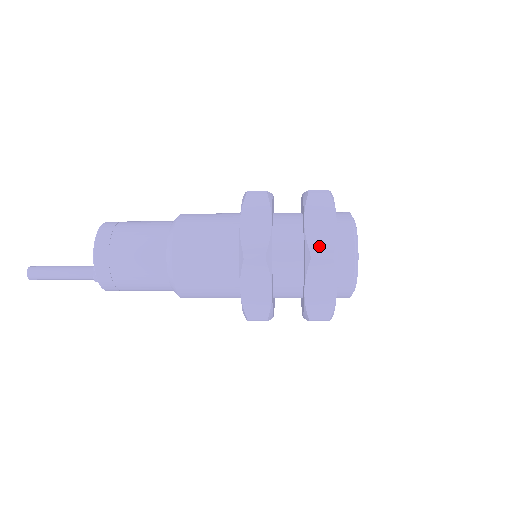
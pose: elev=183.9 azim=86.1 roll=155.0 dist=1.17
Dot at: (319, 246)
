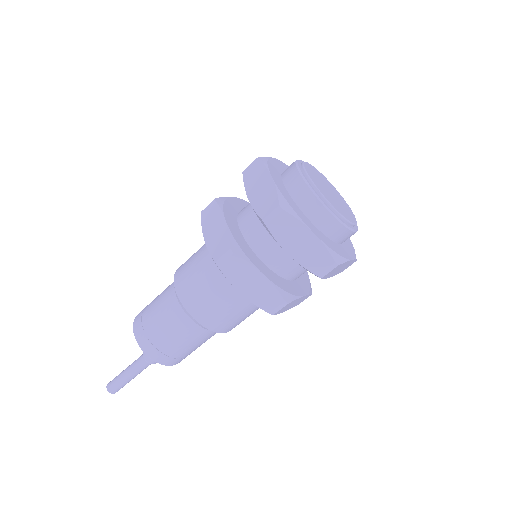
Dot at: occluded
